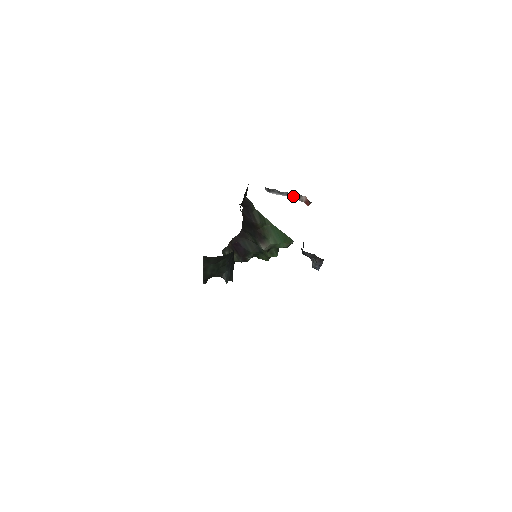
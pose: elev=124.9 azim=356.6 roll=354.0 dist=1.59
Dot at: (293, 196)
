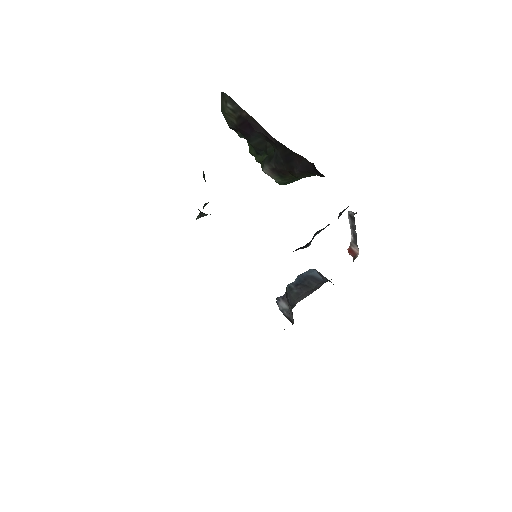
Dot at: (354, 238)
